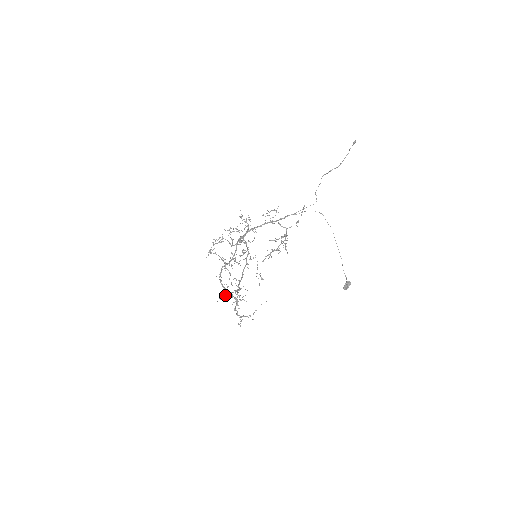
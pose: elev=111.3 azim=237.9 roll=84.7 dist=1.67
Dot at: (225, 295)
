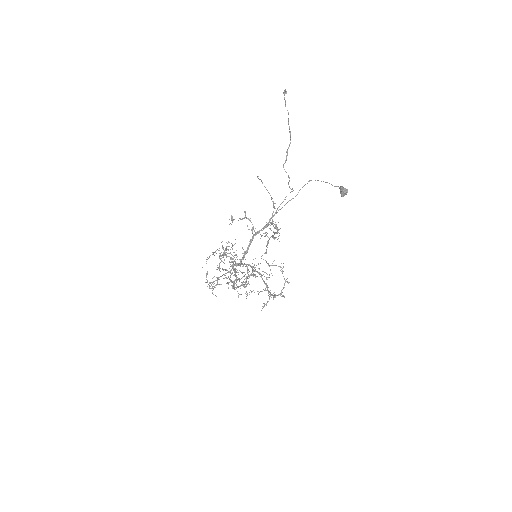
Dot at: occluded
